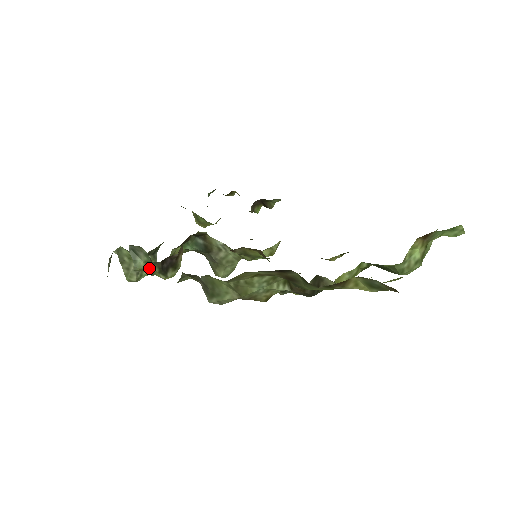
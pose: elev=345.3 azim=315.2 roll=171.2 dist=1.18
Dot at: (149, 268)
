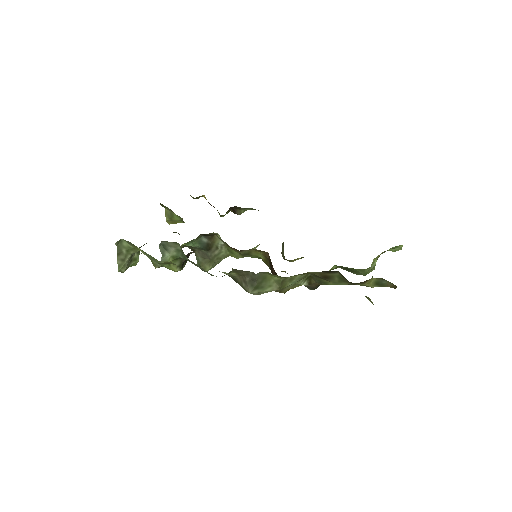
Dot at: (172, 262)
